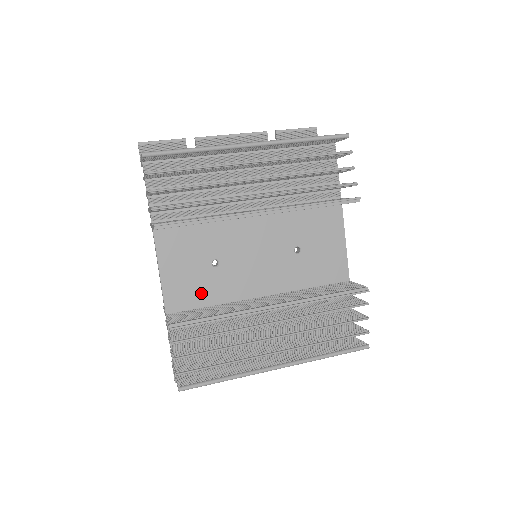
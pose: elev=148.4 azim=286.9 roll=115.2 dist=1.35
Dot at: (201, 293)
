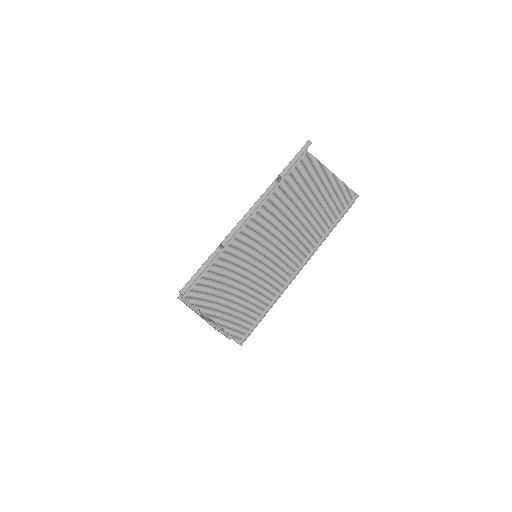
Dot at: occluded
